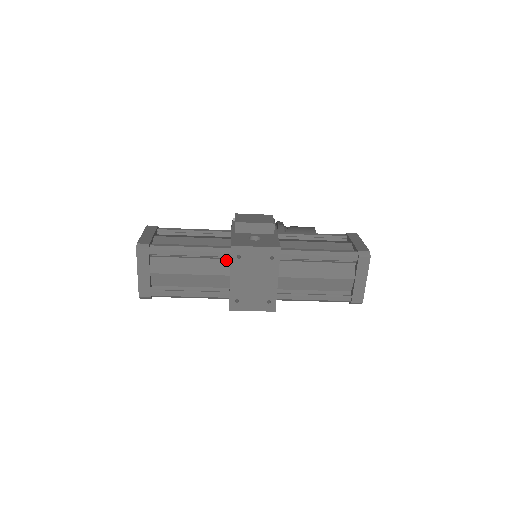
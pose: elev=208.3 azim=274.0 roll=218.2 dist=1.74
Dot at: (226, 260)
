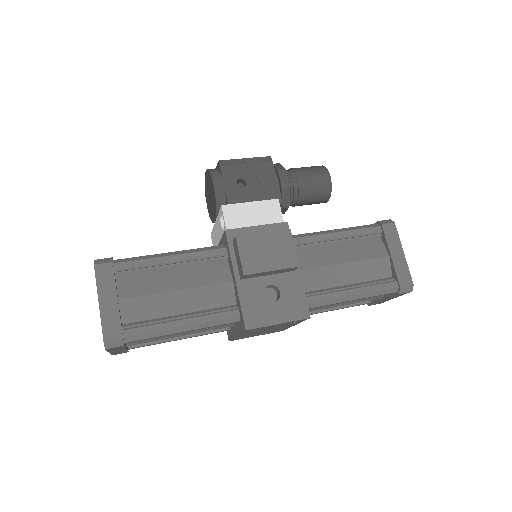
Dot at: occluded
